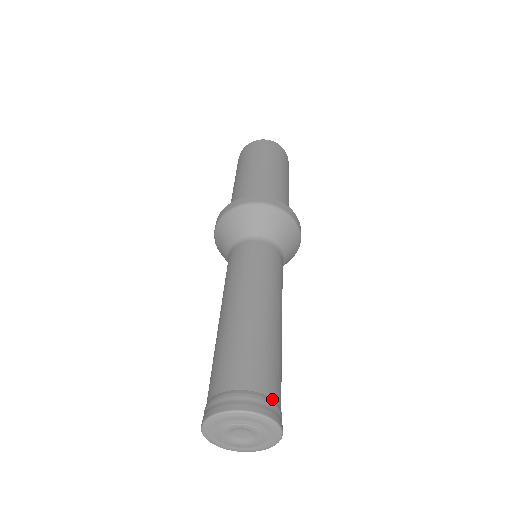
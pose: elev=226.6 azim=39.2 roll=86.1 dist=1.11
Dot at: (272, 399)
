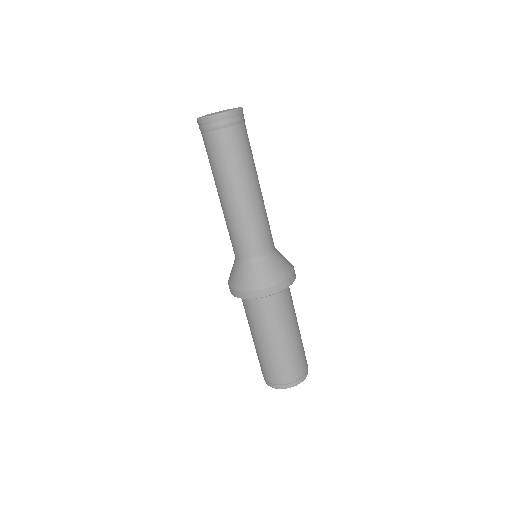
Dot at: occluded
